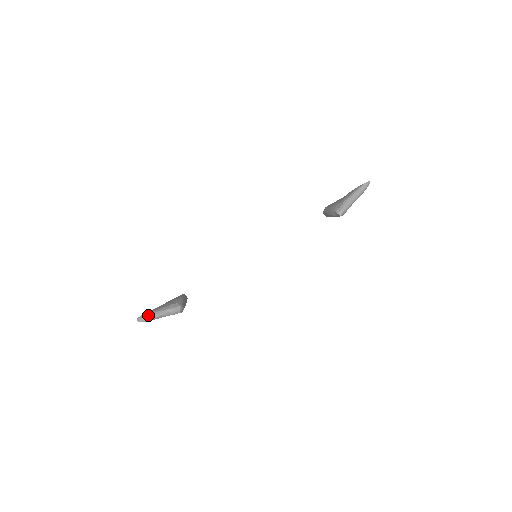
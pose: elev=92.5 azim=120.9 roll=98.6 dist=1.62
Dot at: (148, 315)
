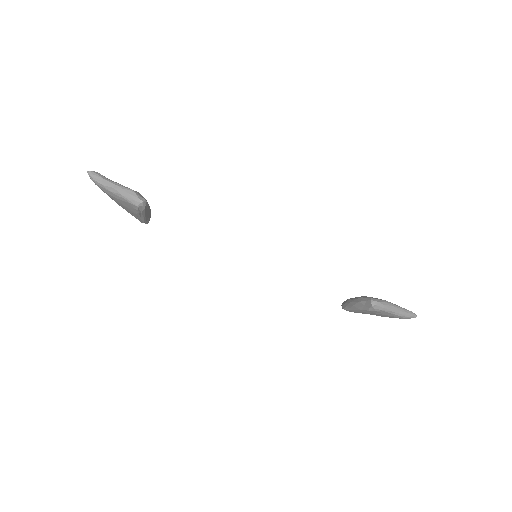
Dot at: (105, 177)
